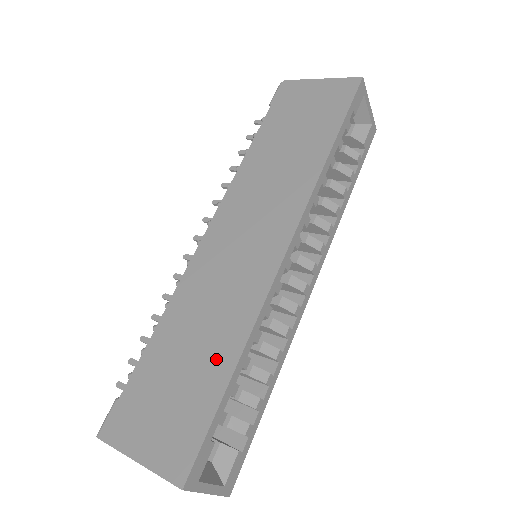
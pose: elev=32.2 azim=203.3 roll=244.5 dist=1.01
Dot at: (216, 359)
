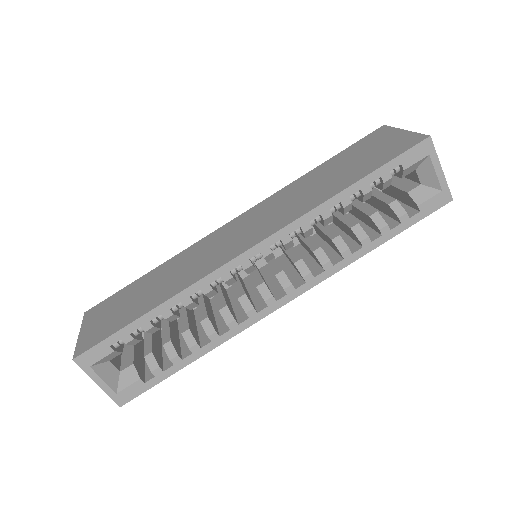
Dot at: (153, 299)
